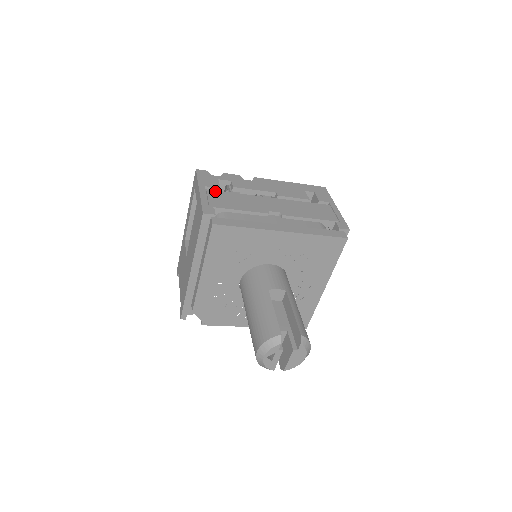
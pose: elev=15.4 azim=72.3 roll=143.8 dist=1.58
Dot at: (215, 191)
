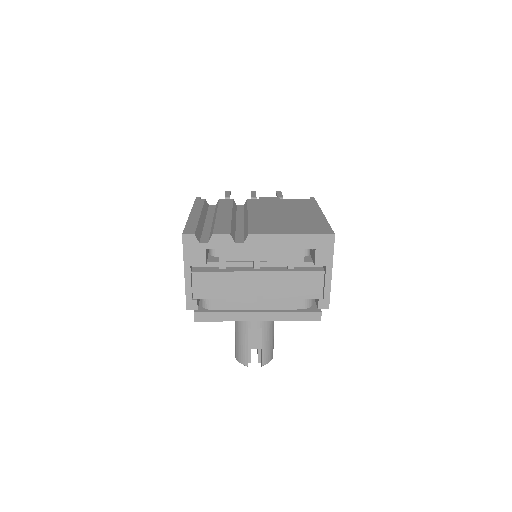
Dot at: (200, 273)
